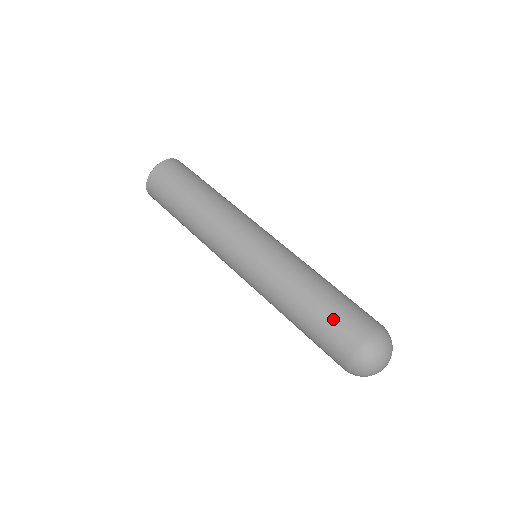
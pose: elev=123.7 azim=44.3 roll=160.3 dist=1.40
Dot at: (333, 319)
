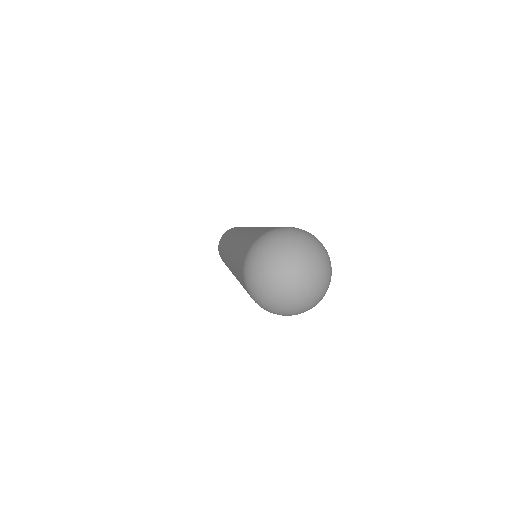
Dot at: occluded
